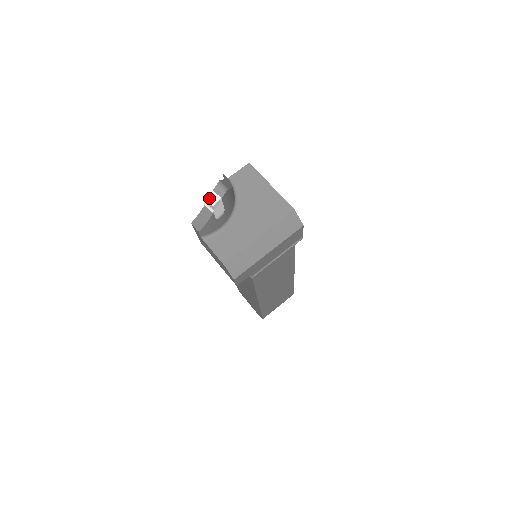
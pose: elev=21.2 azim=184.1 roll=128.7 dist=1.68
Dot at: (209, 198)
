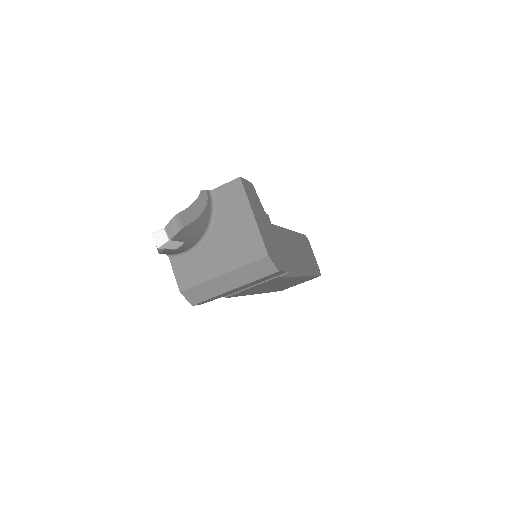
Dot at: (157, 237)
